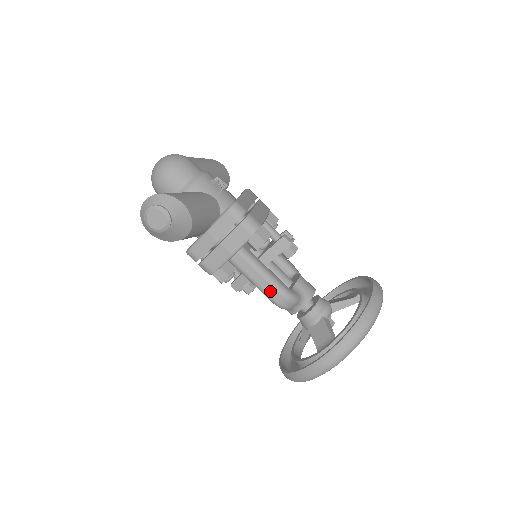
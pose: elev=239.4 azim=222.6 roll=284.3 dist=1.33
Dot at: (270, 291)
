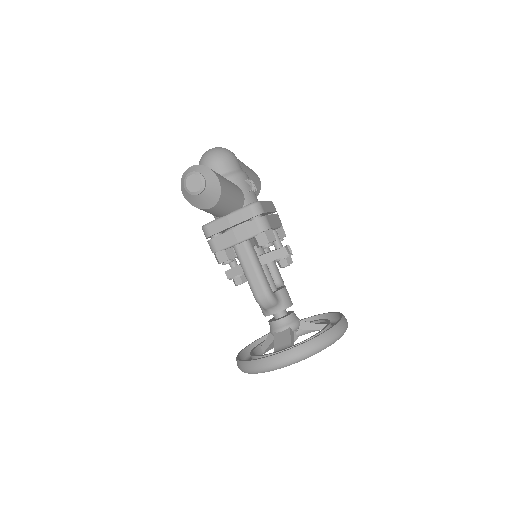
Dot at: (256, 285)
